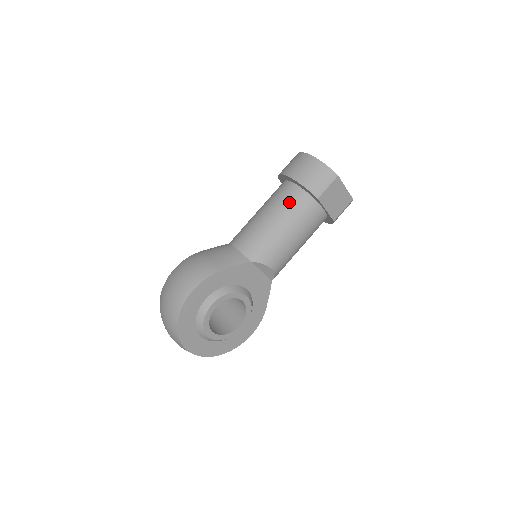
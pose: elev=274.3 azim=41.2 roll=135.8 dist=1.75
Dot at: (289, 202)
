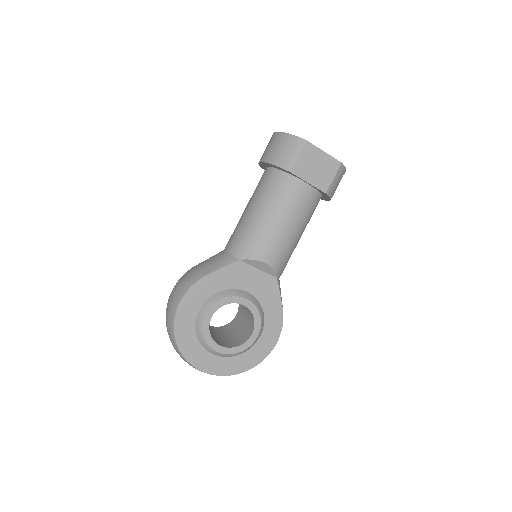
Dot at: (266, 187)
